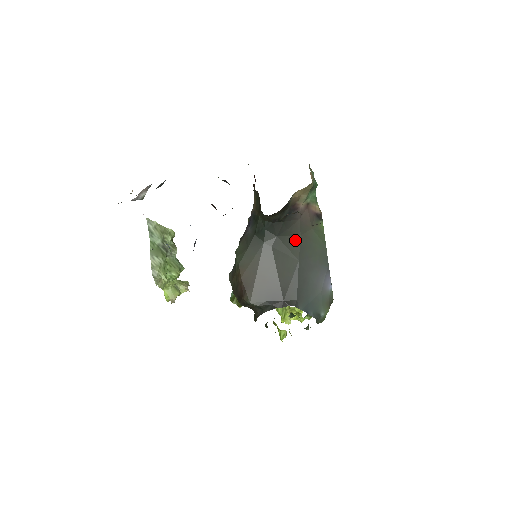
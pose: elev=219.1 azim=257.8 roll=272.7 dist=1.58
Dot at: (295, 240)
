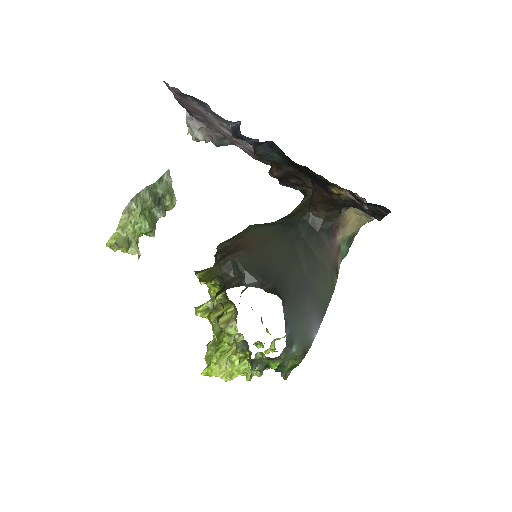
Dot at: (314, 259)
